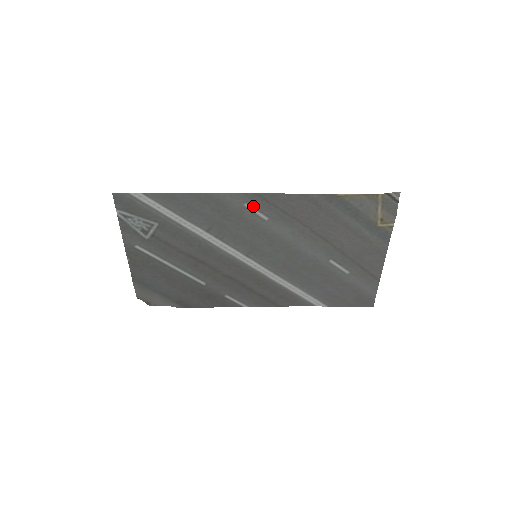
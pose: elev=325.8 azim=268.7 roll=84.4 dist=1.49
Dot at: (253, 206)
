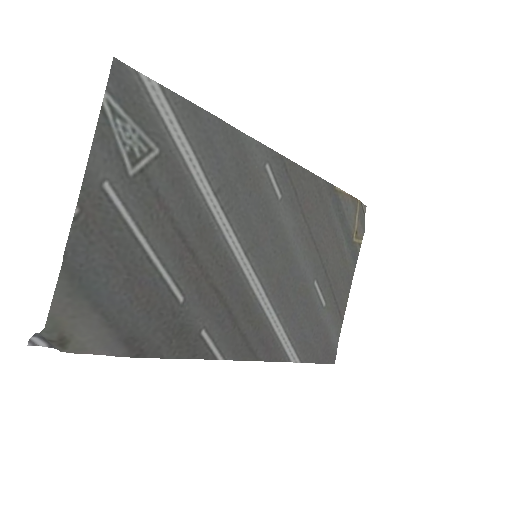
Dot at: (273, 171)
